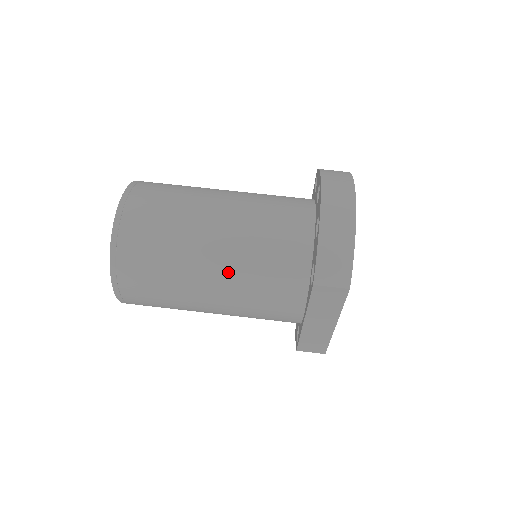
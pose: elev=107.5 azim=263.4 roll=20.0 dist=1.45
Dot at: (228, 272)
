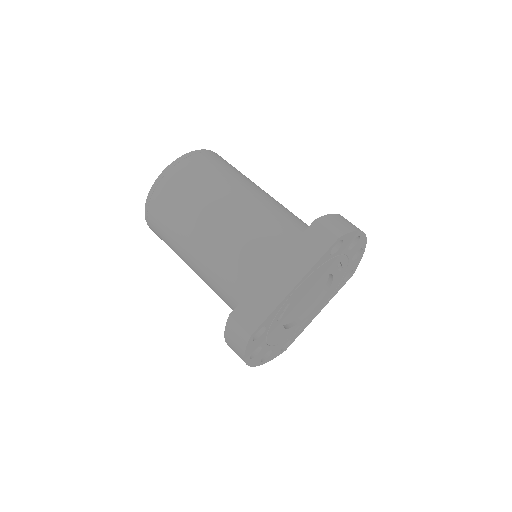
Dot at: (253, 203)
